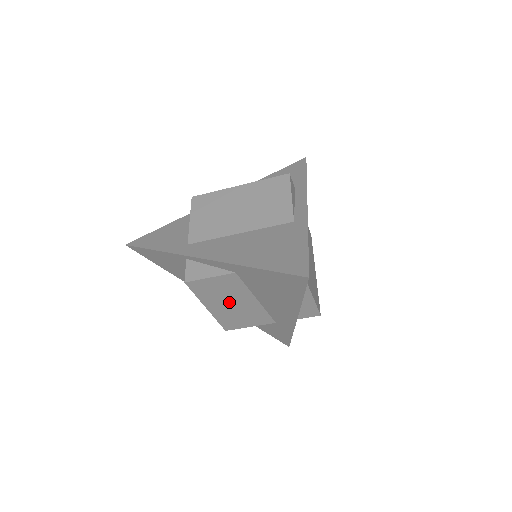
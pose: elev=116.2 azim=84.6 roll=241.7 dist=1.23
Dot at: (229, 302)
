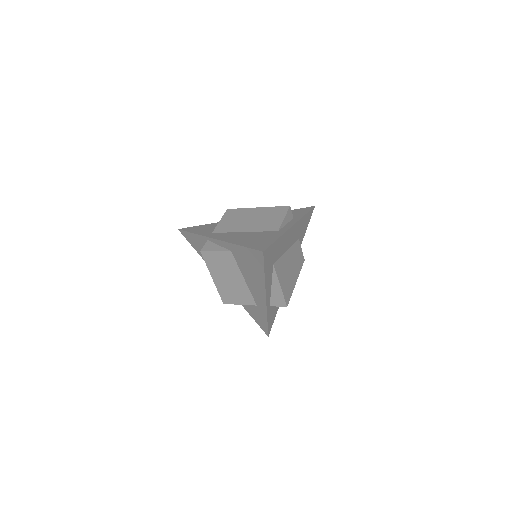
Dot at: (227, 276)
